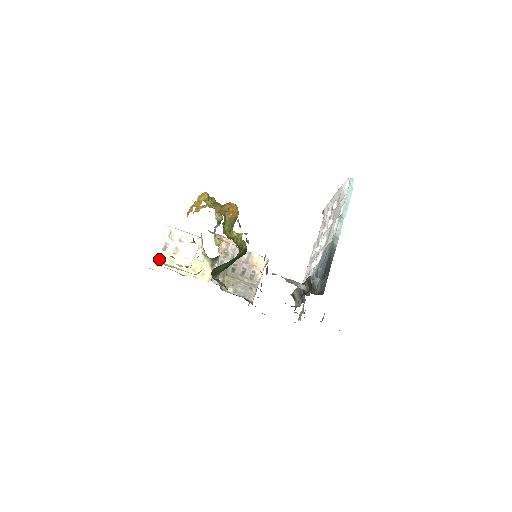
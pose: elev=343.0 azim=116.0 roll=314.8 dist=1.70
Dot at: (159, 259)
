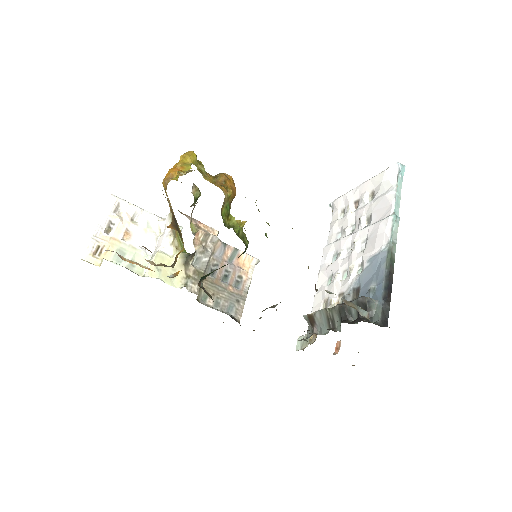
Dot at: (99, 246)
